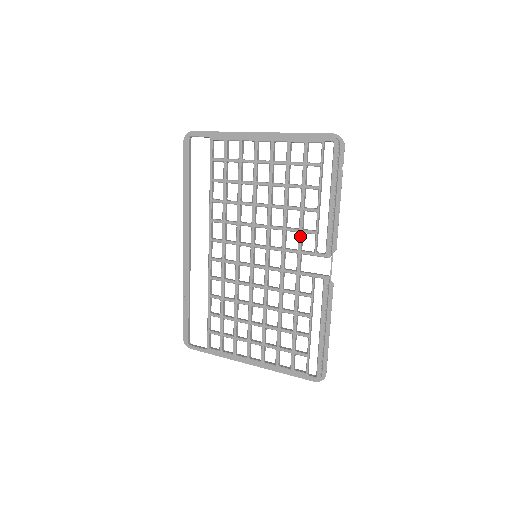
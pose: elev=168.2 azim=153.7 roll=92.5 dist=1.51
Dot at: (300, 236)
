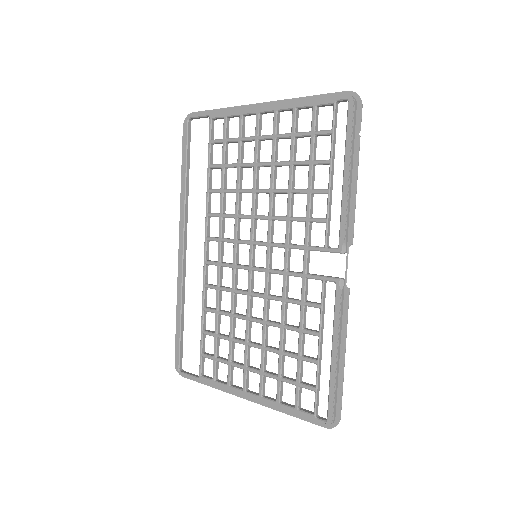
Dot at: (307, 226)
